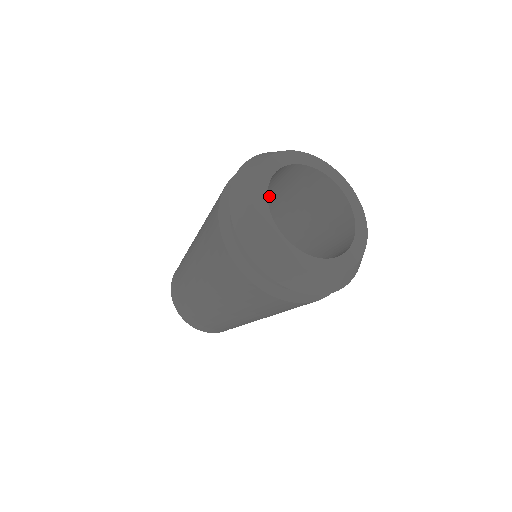
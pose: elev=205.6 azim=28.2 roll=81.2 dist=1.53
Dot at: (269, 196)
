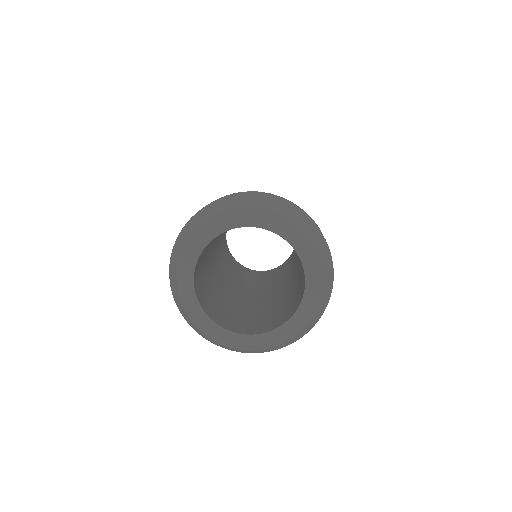
Dot at: occluded
